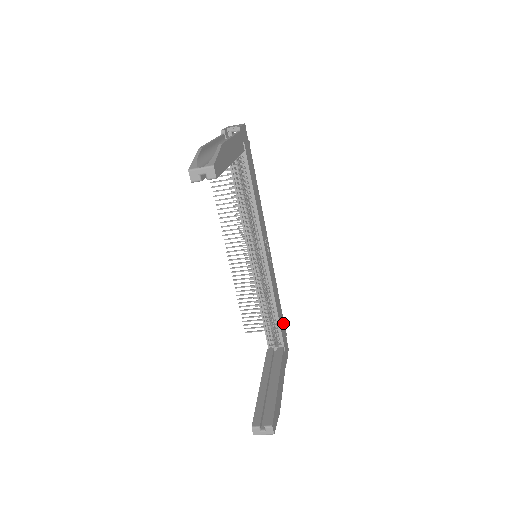
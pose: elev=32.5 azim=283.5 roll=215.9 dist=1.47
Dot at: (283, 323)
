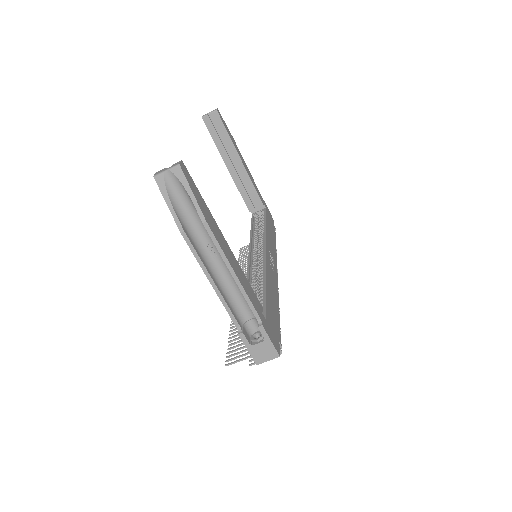
Dot at: (277, 325)
